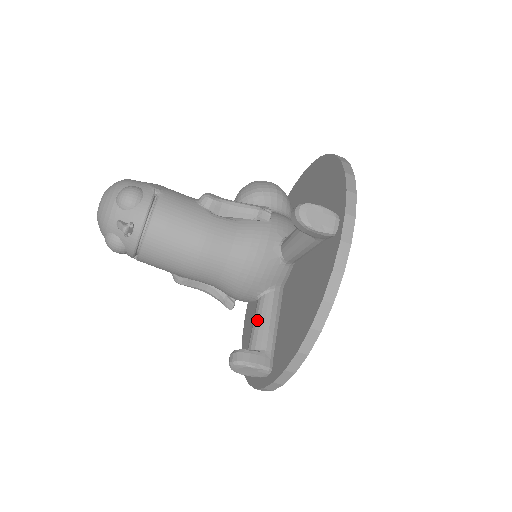
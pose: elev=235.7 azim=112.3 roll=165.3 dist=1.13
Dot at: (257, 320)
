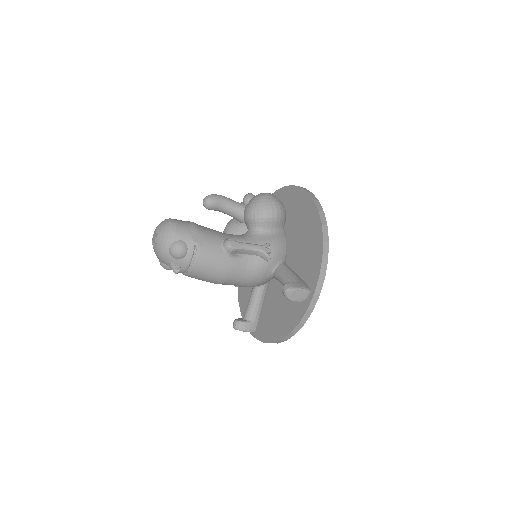
Dot at: (252, 302)
